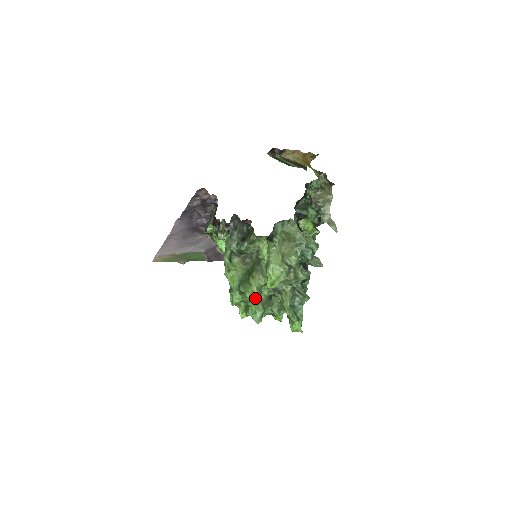
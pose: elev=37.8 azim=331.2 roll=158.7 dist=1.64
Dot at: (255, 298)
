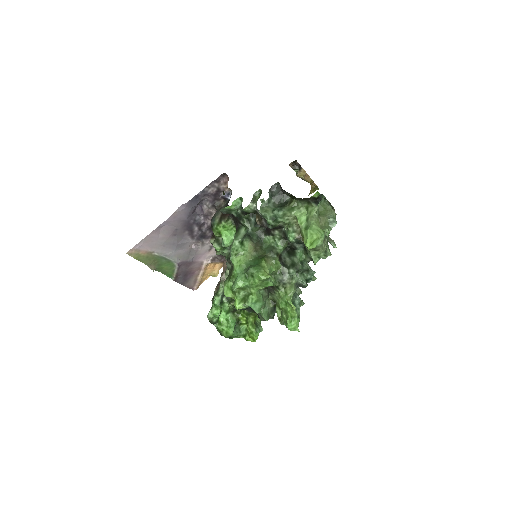
Dot at: (262, 283)
